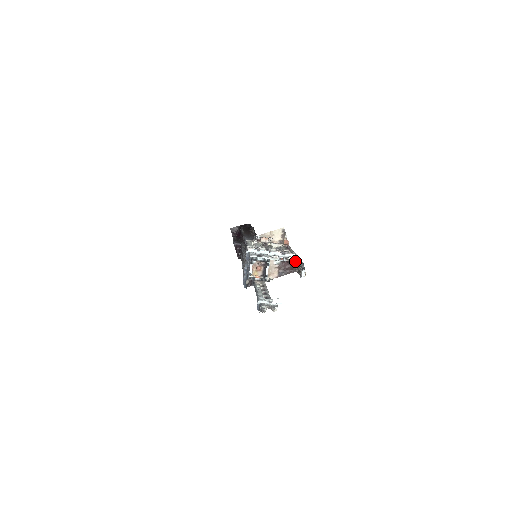
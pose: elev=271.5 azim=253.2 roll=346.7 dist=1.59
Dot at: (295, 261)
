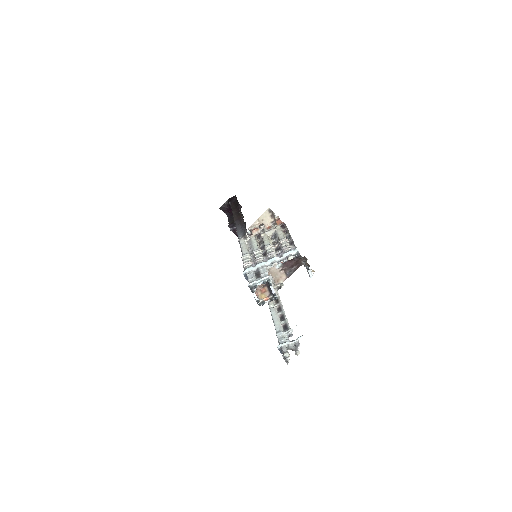
Dot at: (296, 256)
